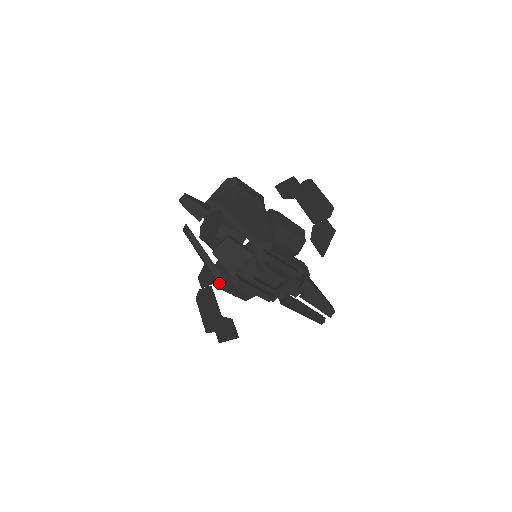
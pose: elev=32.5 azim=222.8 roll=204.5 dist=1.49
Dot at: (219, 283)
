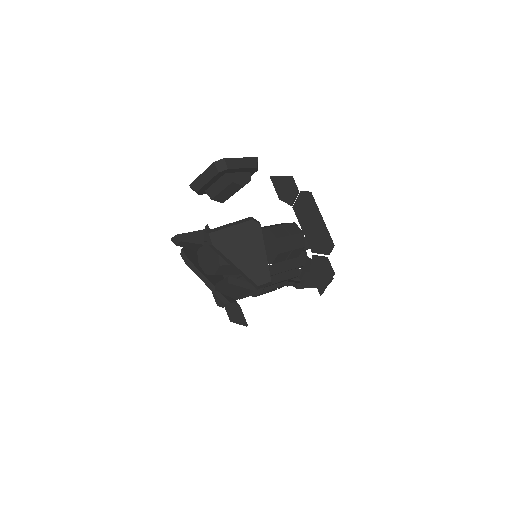
Dot at: (225, 303)
